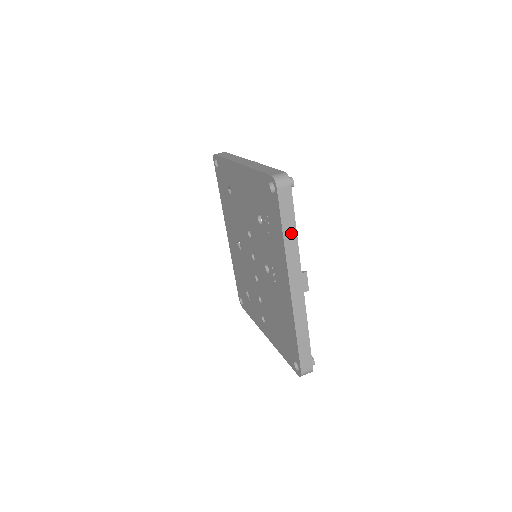
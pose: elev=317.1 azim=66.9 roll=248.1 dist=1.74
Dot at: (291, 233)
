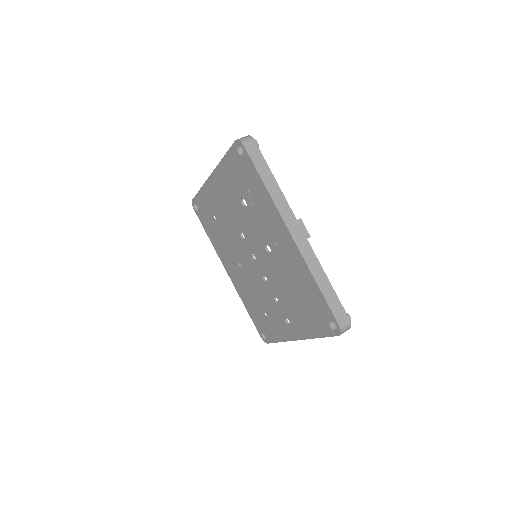
Dot at: (271, 182)
